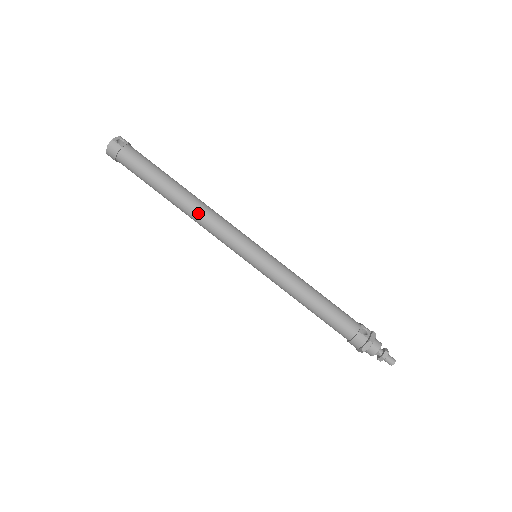
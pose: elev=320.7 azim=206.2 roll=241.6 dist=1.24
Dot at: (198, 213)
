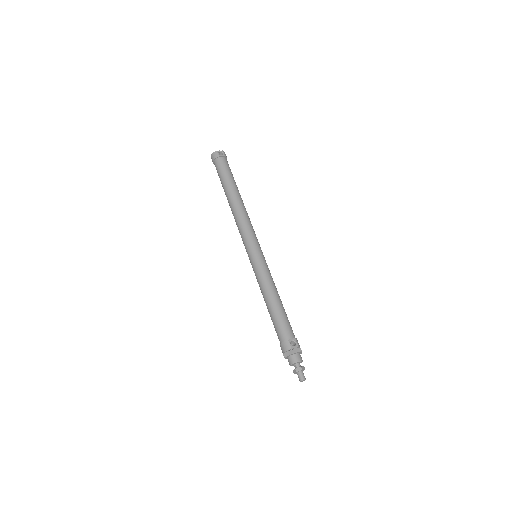
Dot at: (236, 212)
